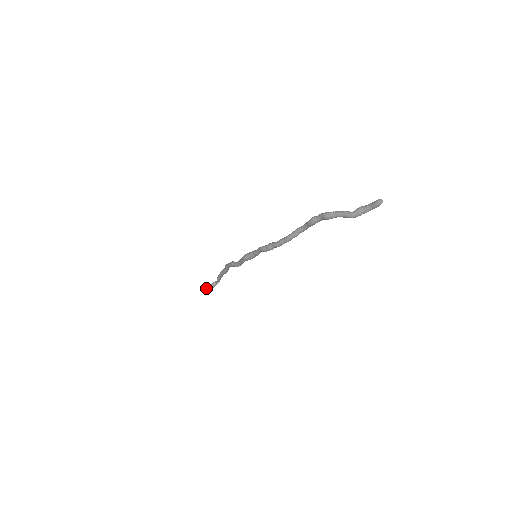
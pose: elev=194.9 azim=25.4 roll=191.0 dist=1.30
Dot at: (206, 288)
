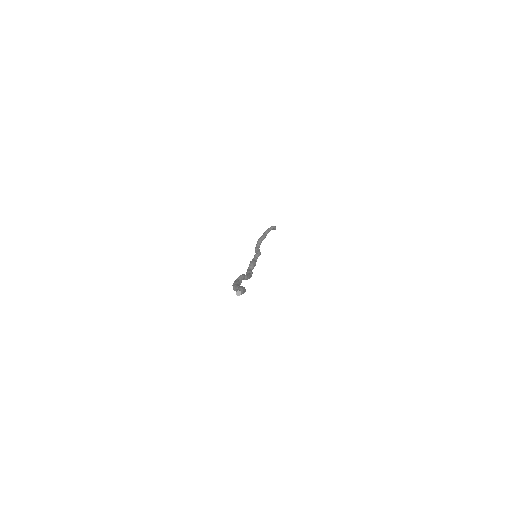
Dot at: occluded
